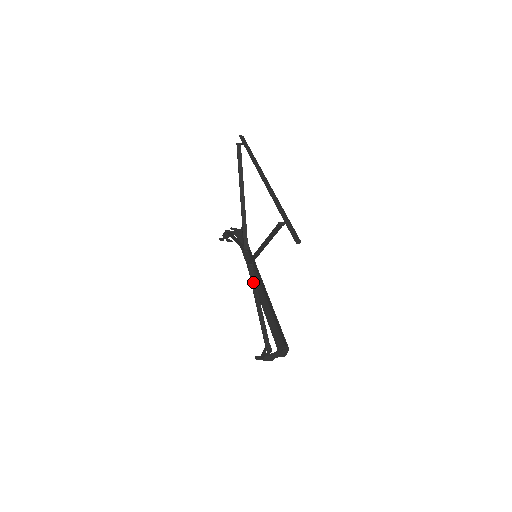
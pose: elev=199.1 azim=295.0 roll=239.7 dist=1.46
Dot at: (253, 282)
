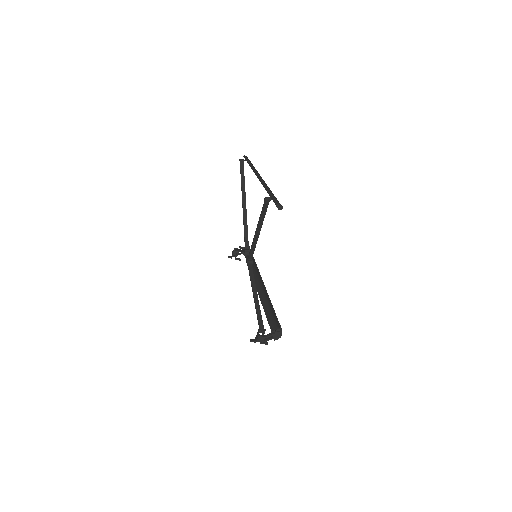
Dot at: (251, 276)
